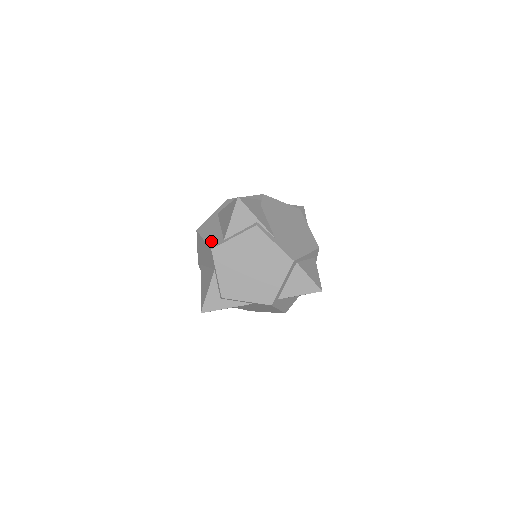
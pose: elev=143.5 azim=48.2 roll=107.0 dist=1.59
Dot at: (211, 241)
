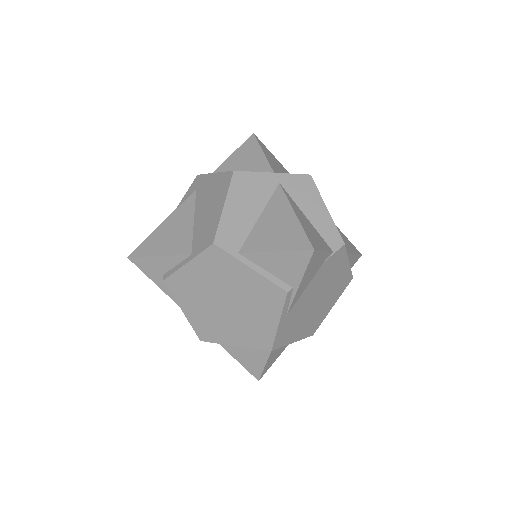
Dot at: (227, 227)
